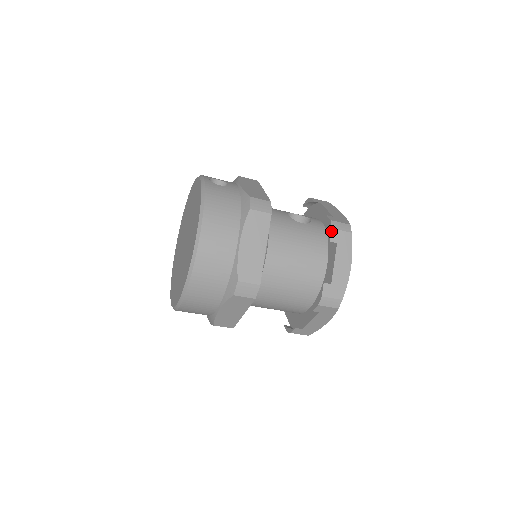
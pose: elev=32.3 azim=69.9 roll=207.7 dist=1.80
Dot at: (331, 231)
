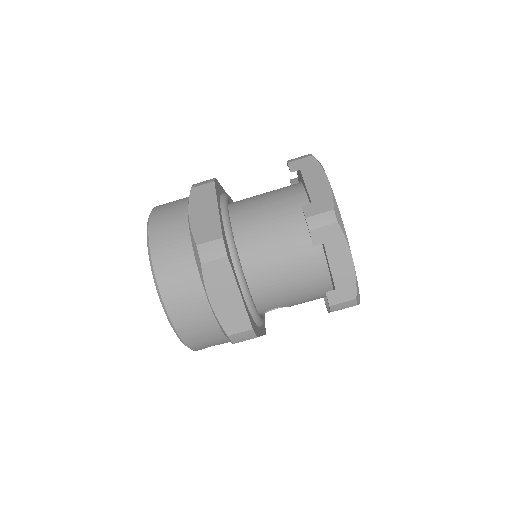
Dot at: (288, 165)
